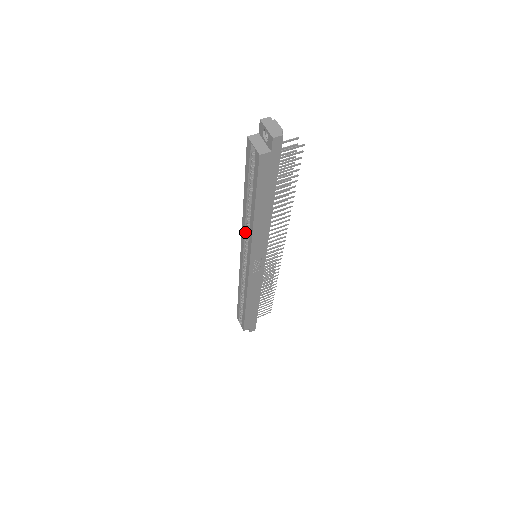
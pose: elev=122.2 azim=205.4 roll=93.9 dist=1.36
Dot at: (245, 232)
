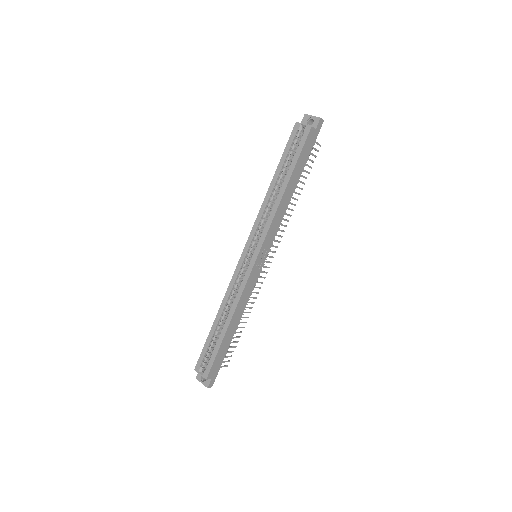
Dot at: (261, 219)
